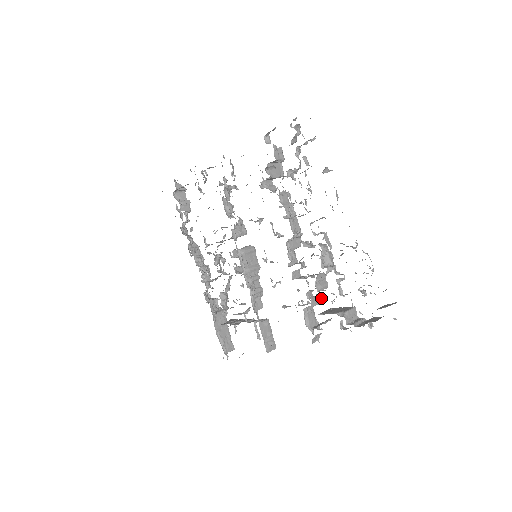
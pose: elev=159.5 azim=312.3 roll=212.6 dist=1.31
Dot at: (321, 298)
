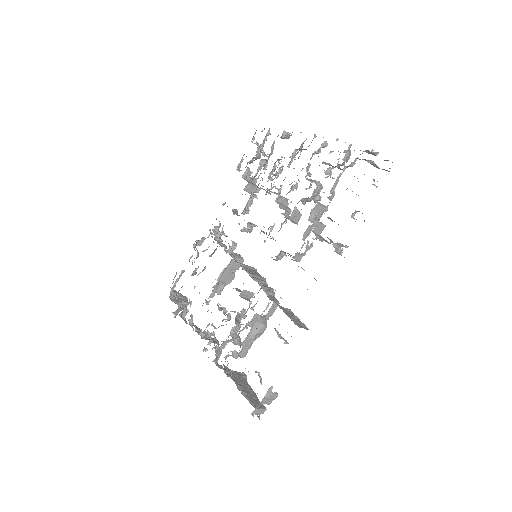
Dot at: occluded
